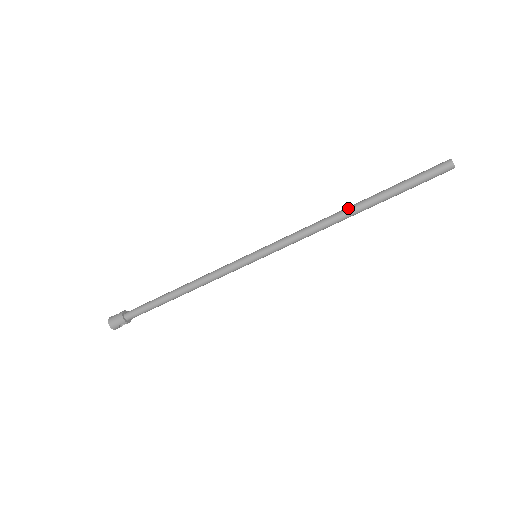
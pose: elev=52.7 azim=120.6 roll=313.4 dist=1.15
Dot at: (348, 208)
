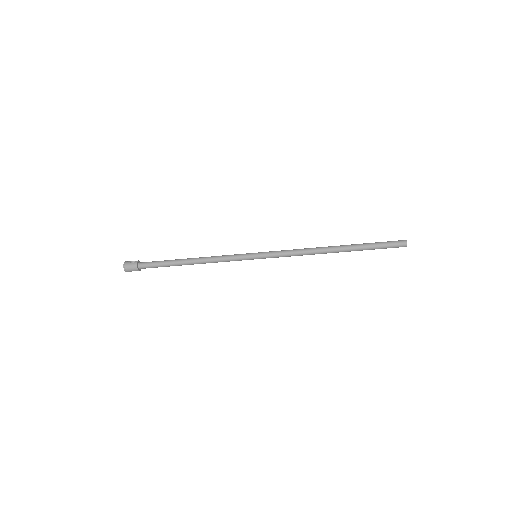
Dot at: (332, 248)
